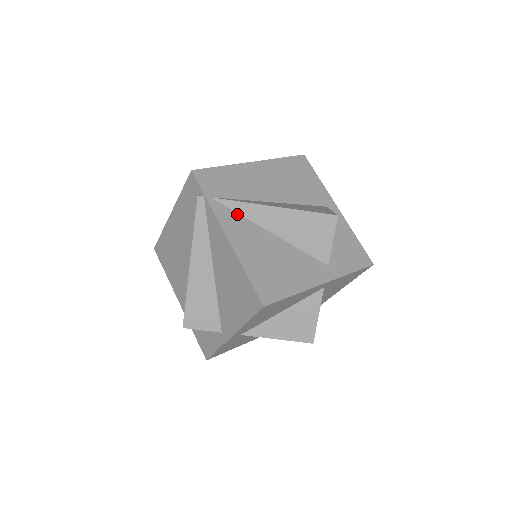
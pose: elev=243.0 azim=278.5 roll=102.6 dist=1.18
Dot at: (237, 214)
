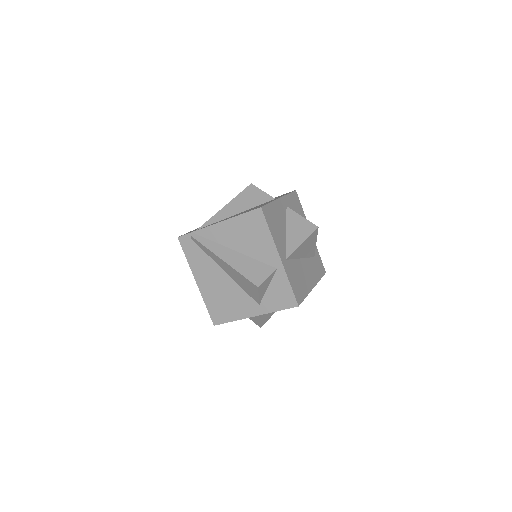
Dot at: occluded
